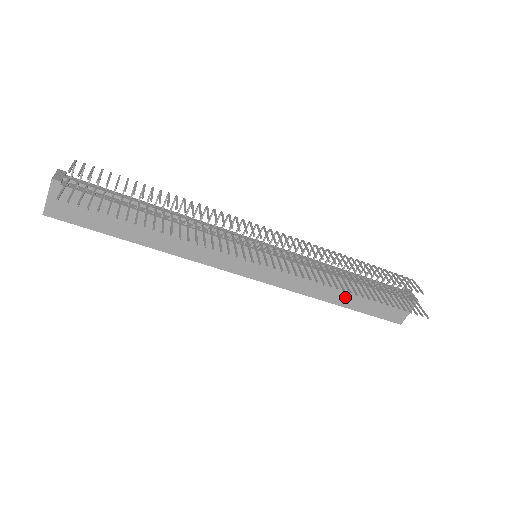
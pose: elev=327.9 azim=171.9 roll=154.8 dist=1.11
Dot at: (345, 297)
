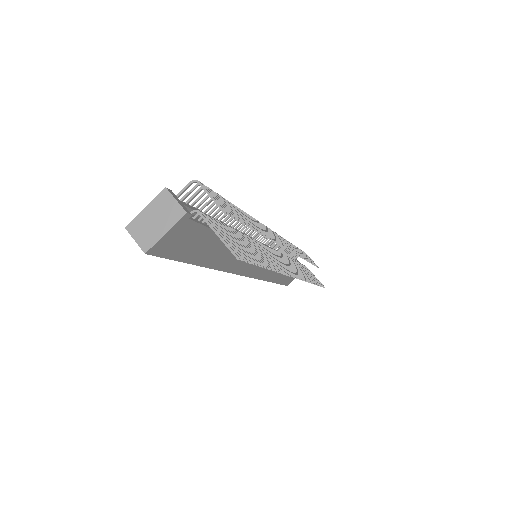
Dot at: (280, 276)
